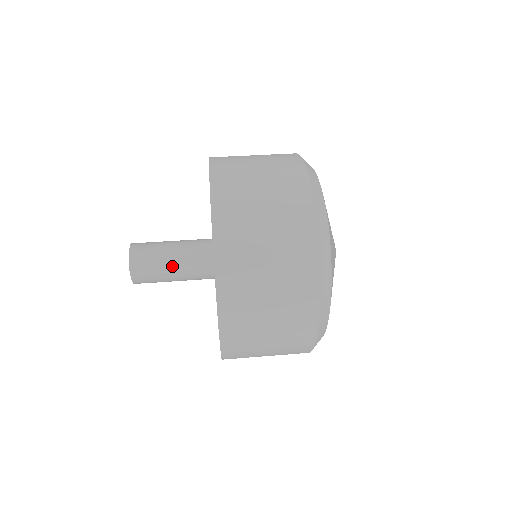
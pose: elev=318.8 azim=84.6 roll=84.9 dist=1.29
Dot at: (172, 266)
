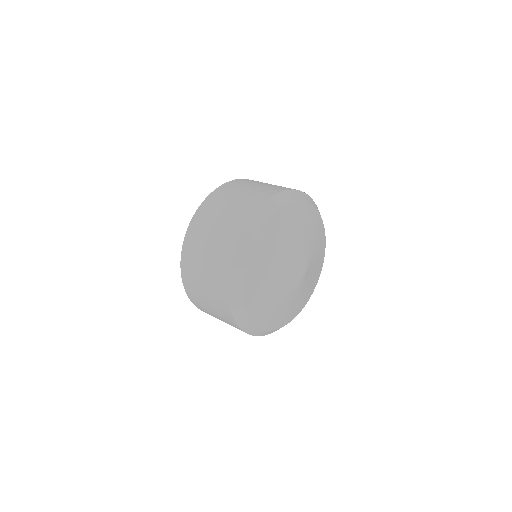
Dot at: occluded
